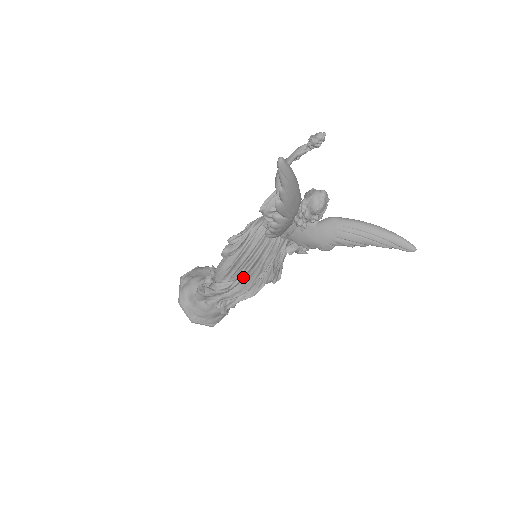
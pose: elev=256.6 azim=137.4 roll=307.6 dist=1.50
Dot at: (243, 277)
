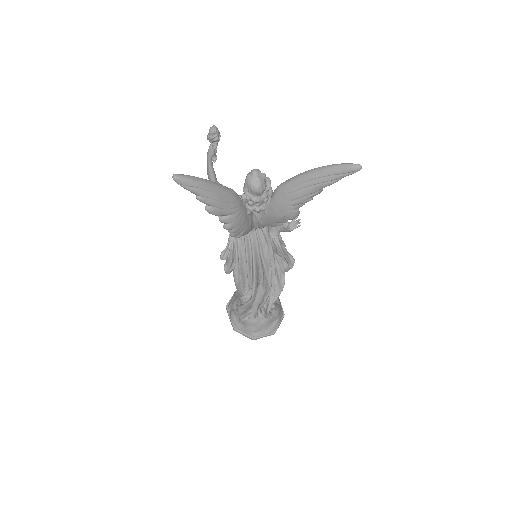
Dot at: (255, 280)
